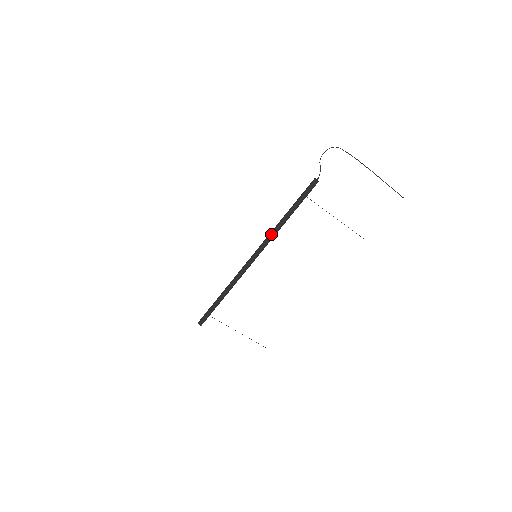
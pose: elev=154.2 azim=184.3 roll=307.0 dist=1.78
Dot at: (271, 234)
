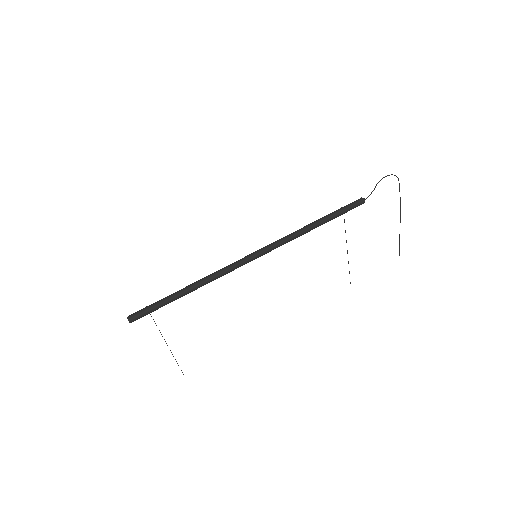
Dot at: (289, 237)
